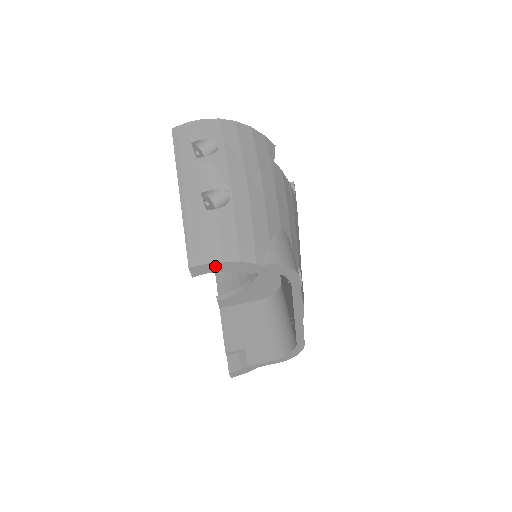
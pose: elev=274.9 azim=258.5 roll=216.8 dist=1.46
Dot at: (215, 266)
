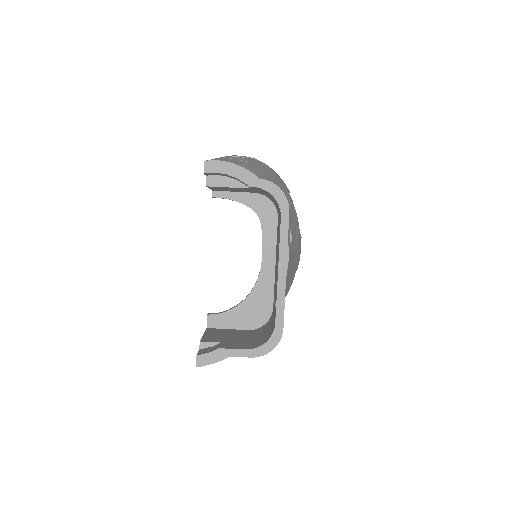
Dot at: (224, 166)
